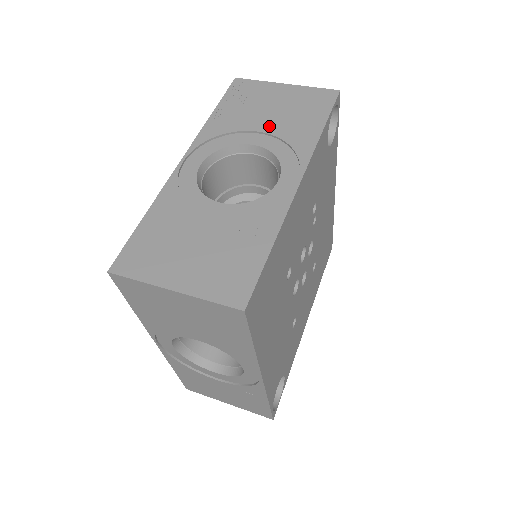
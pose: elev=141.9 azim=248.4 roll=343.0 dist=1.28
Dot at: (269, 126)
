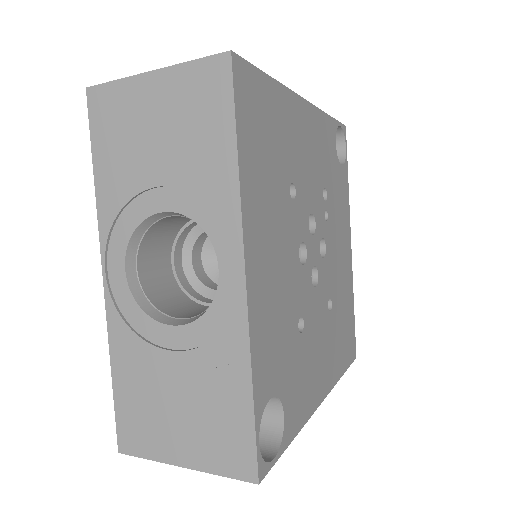
Dot at: occluded
